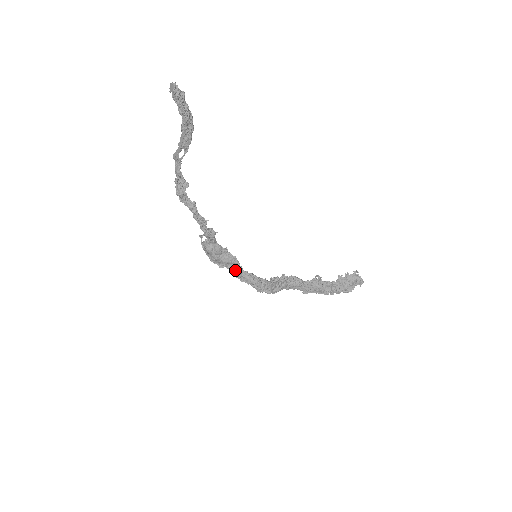
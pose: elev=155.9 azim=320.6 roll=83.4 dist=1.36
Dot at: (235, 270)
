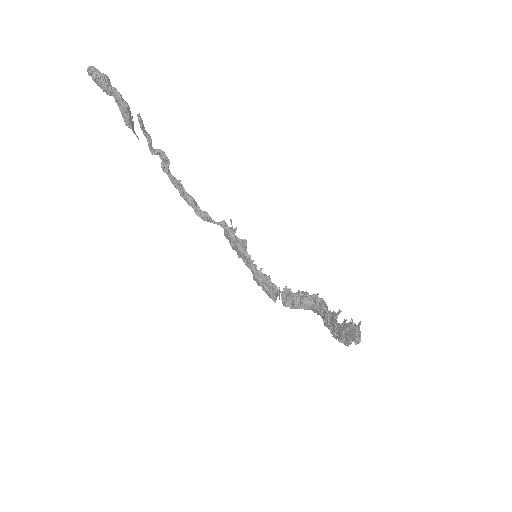
Dot at: (247, 264)
